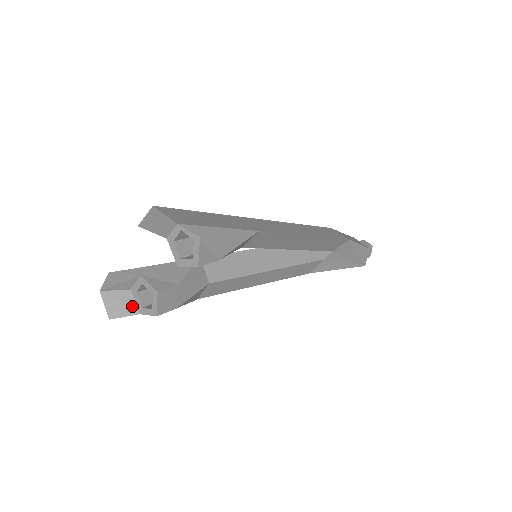
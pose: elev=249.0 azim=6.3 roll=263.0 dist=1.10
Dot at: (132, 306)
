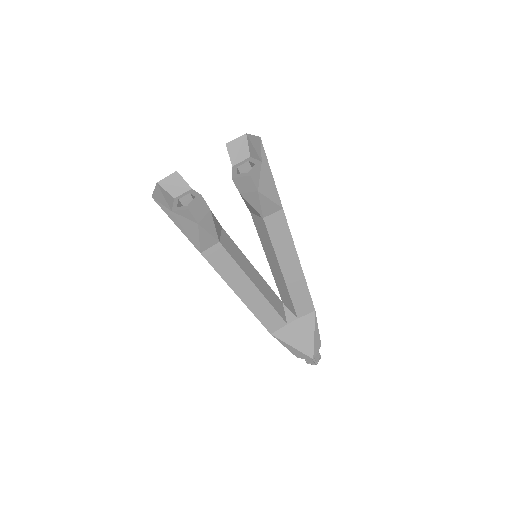
Dot at: (170, 204)
